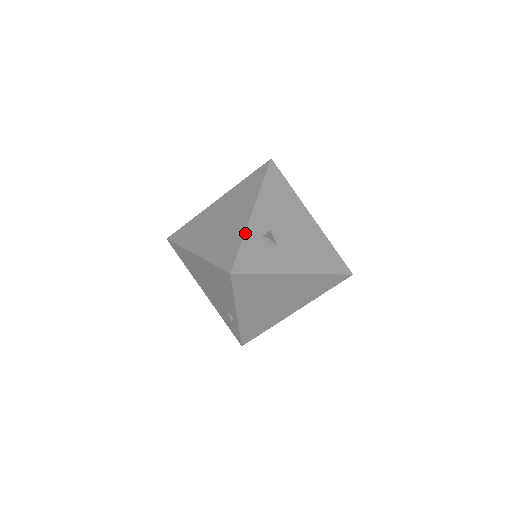
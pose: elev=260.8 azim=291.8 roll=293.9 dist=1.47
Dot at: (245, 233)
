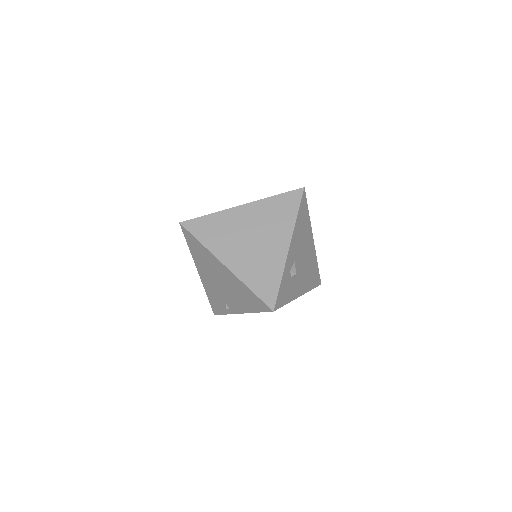
Dot at: (284, 271)
